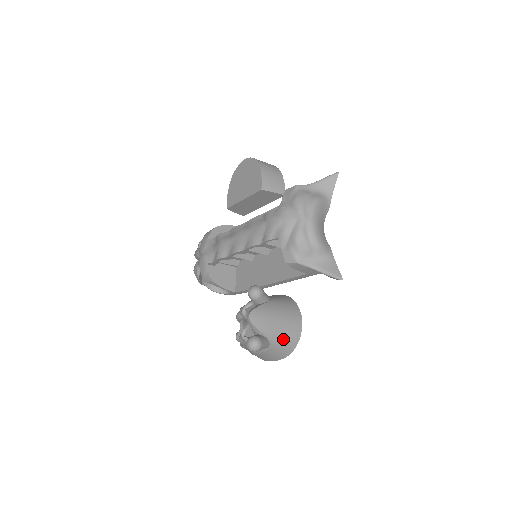
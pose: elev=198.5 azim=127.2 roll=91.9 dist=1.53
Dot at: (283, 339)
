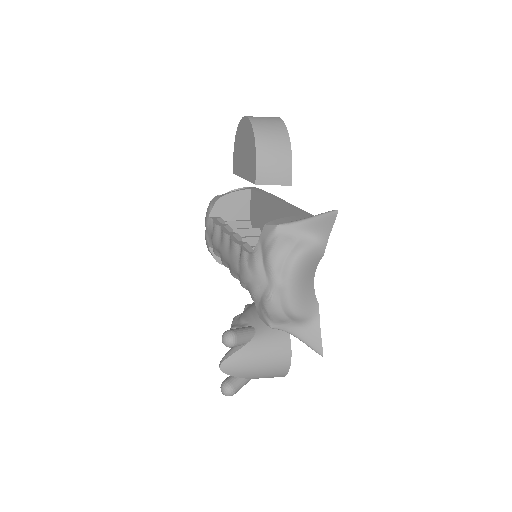
Dot at: (266, 375)
